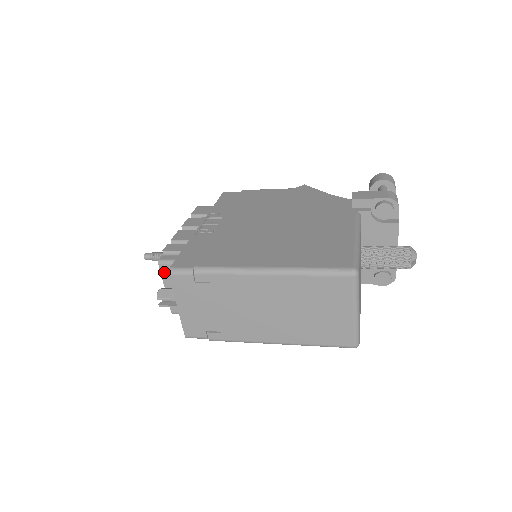
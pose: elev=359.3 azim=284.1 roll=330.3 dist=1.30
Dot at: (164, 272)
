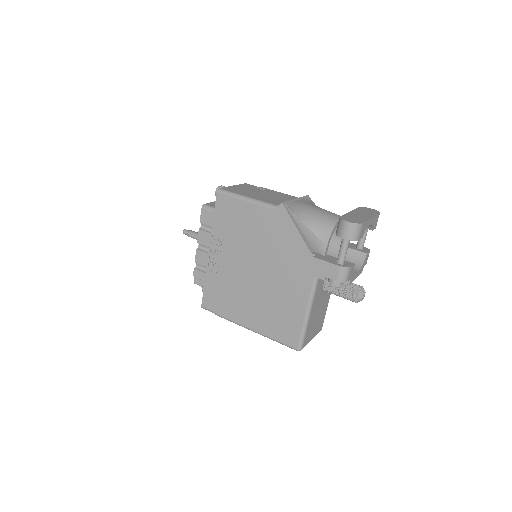
Dot at: occluded
